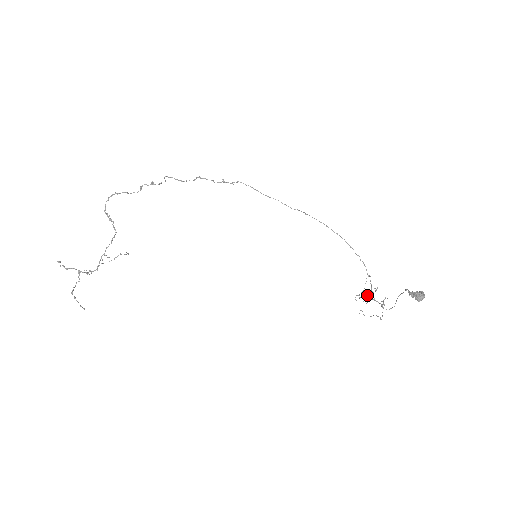
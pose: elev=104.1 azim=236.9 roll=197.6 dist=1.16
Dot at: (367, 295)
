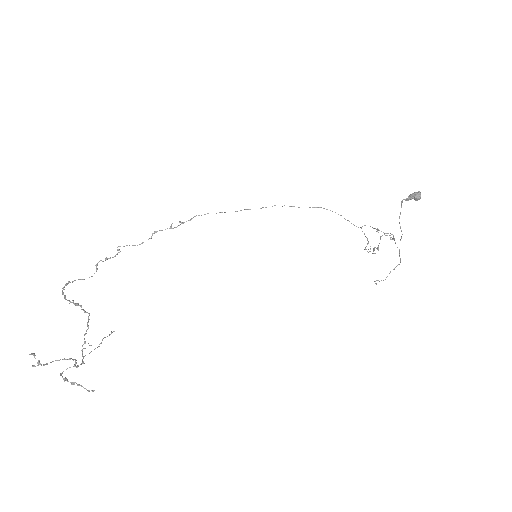
Dot at: occluded
